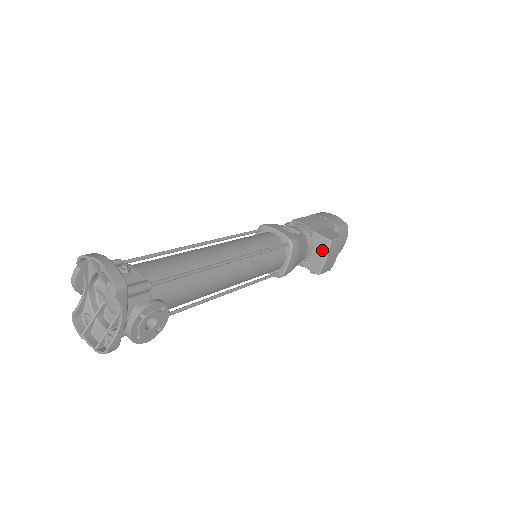
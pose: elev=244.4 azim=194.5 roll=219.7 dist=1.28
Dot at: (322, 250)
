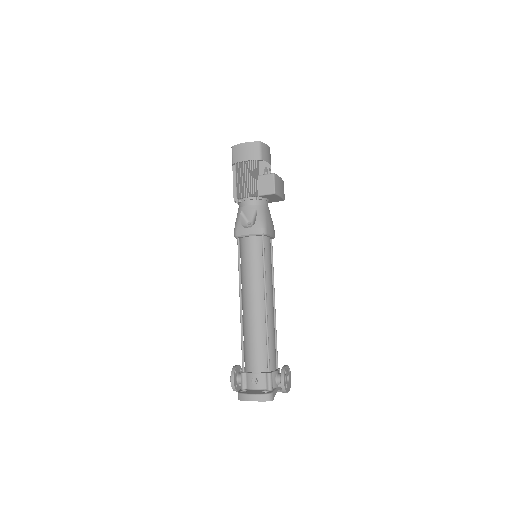
Dot at: (274, 197)
